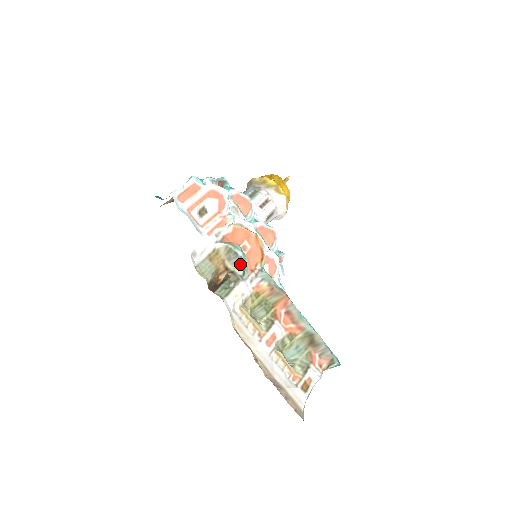
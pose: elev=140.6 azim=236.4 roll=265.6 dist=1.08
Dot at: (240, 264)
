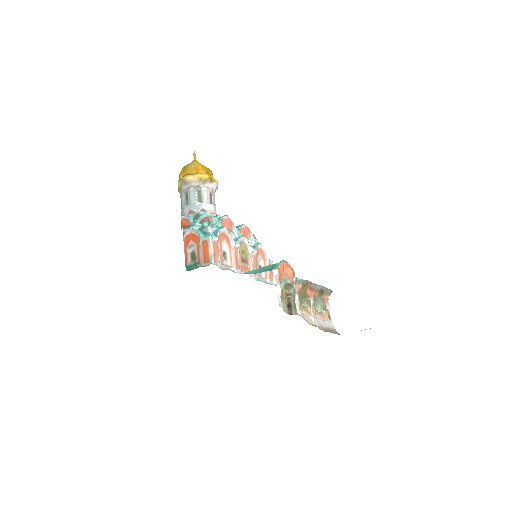
Dot at: (292, 287)
